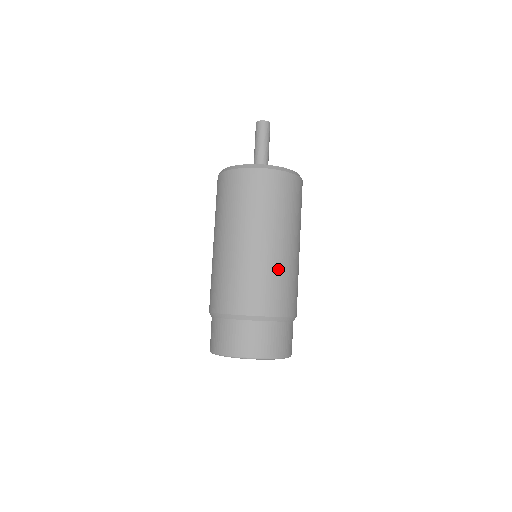
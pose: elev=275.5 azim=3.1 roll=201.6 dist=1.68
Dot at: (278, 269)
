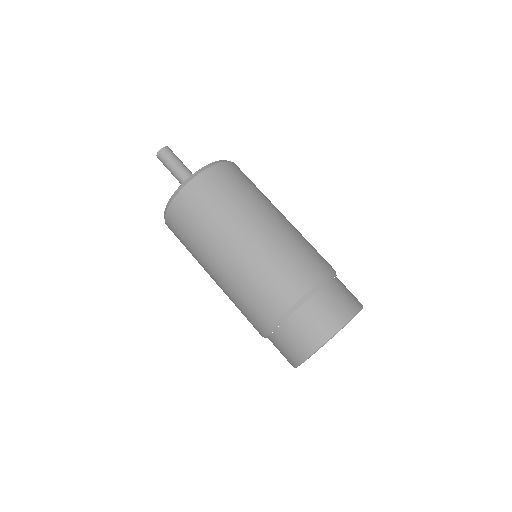
Dot at: (253, 268)
